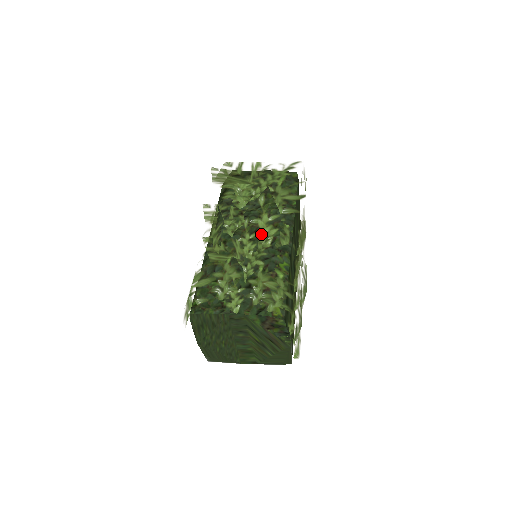
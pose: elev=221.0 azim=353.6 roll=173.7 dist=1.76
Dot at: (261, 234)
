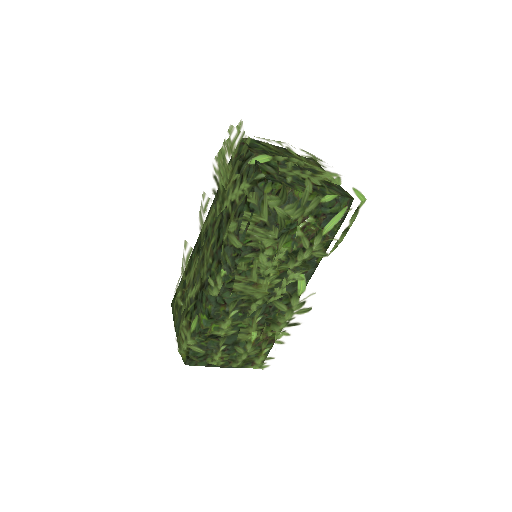
Dot at: (202, 271)
